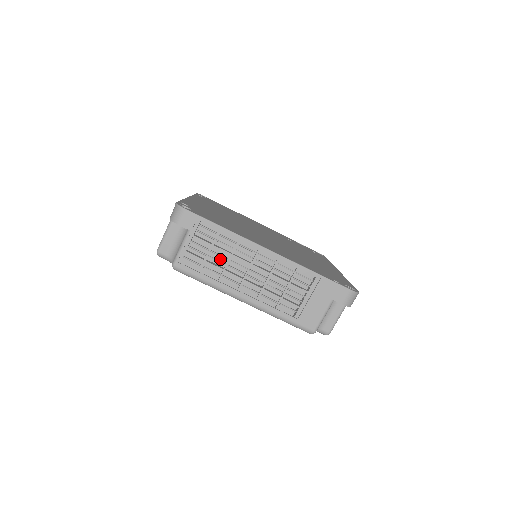
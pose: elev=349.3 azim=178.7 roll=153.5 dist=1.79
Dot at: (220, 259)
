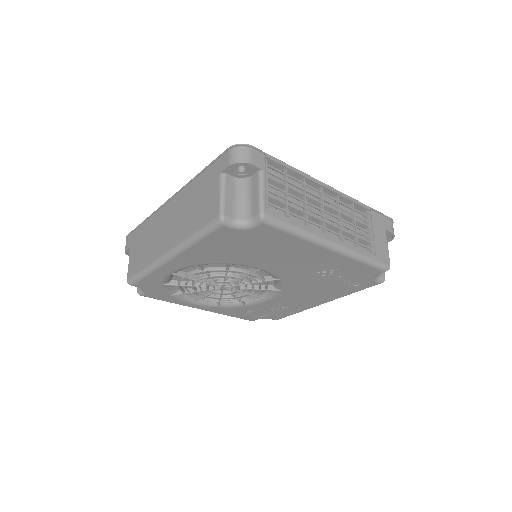
Dot at: (293, 205)
